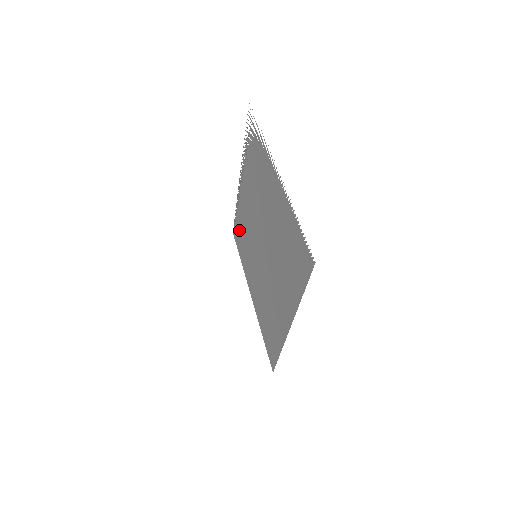
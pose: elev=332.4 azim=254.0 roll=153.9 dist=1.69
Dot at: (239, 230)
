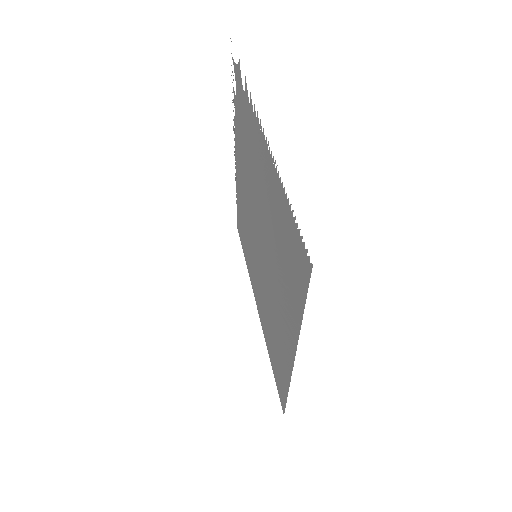
Dot at: (240, 223)
